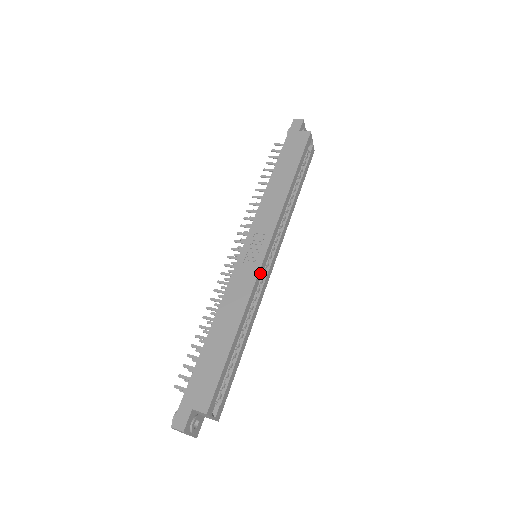
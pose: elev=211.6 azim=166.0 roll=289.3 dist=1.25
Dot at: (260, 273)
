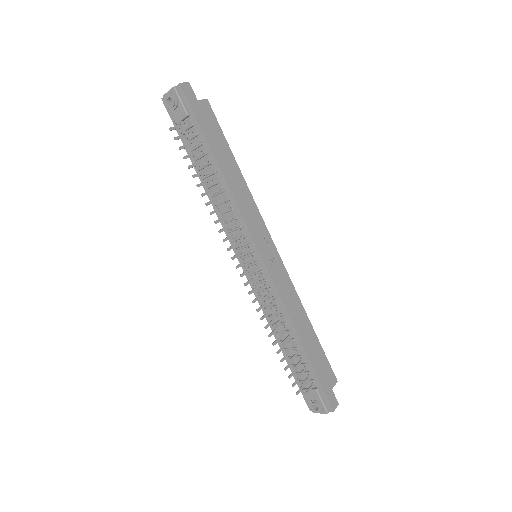
Dot at: (282, 268)
